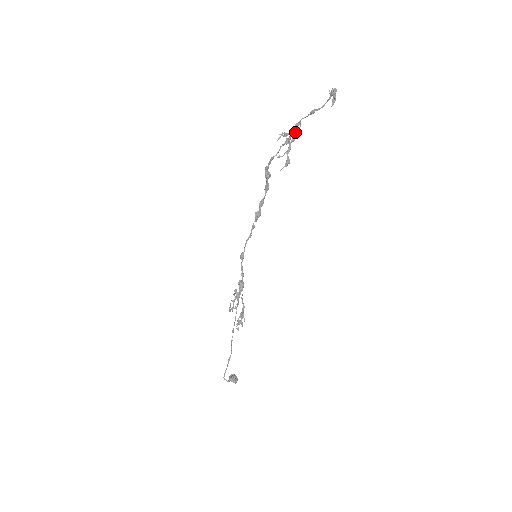
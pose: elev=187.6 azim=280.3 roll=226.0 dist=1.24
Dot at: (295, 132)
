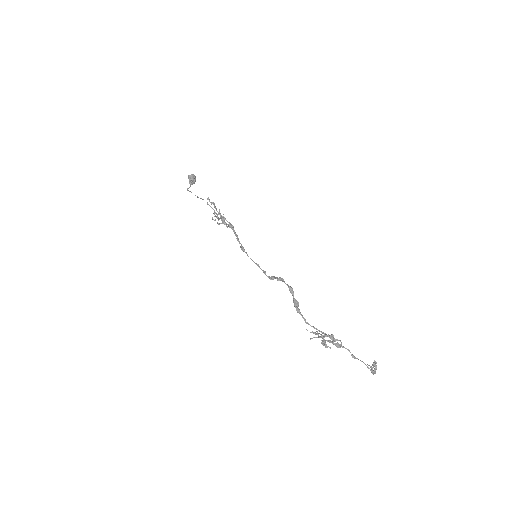
Dot at: occluded
